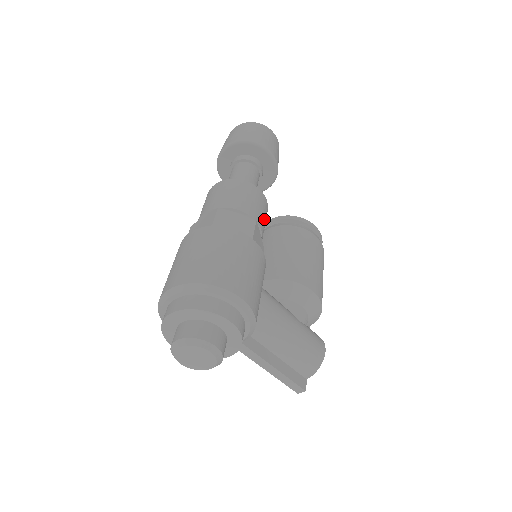
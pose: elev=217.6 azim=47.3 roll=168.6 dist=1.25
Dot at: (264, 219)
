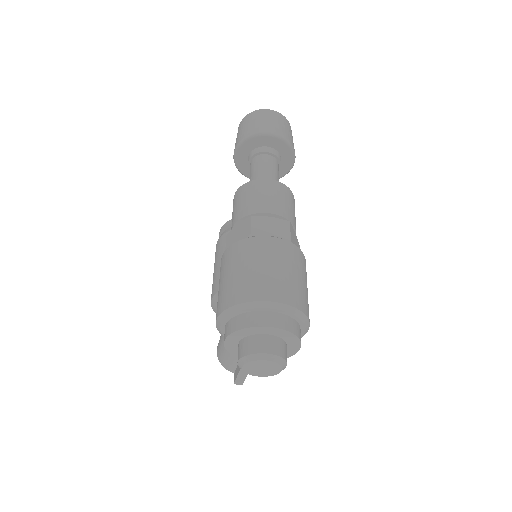
Dot at: occluded
